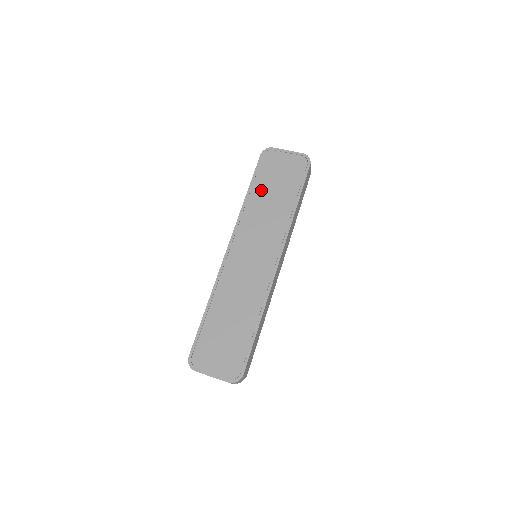
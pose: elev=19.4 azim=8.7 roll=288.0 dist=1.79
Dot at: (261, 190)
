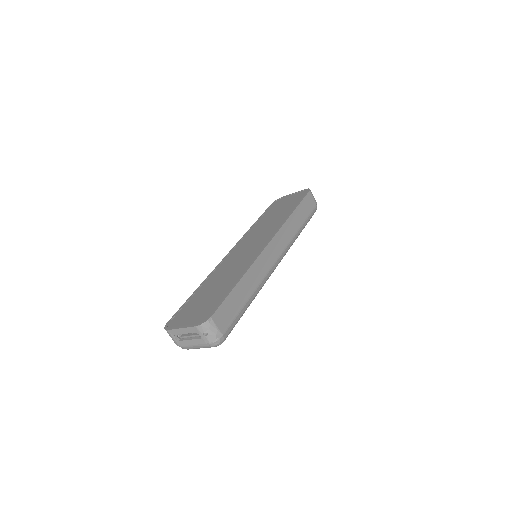
Dot at: (266, 217)
